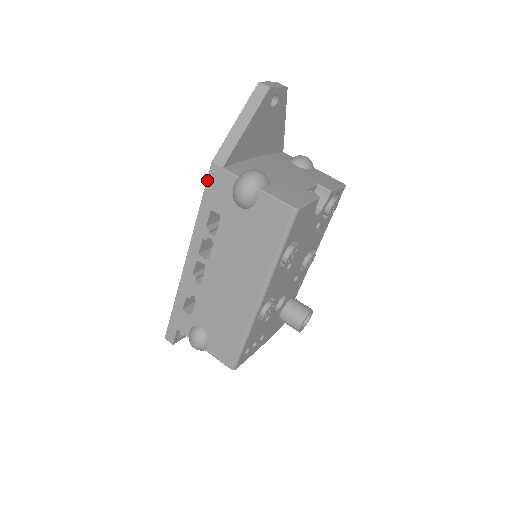
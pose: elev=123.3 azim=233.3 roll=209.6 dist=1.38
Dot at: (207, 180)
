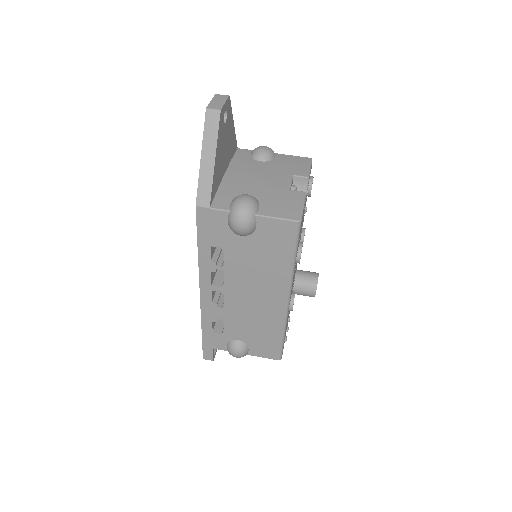
Dot at: (197, 223)
